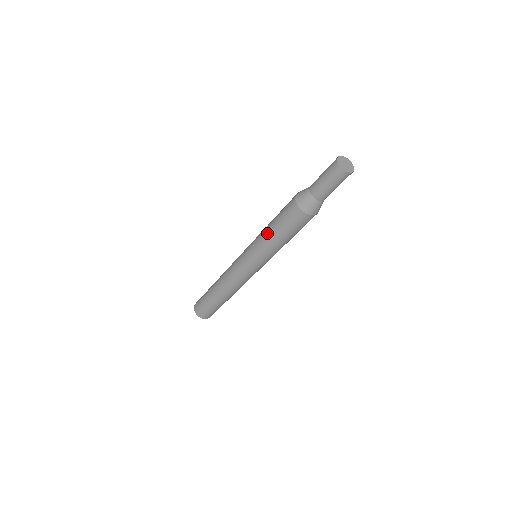
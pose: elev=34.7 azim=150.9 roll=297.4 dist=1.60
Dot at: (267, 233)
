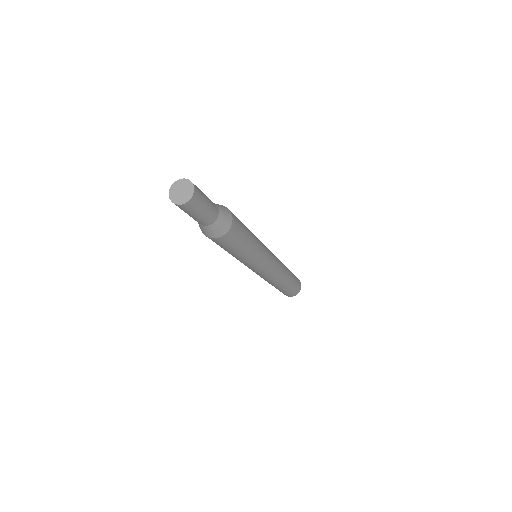
Dot at: occluded
